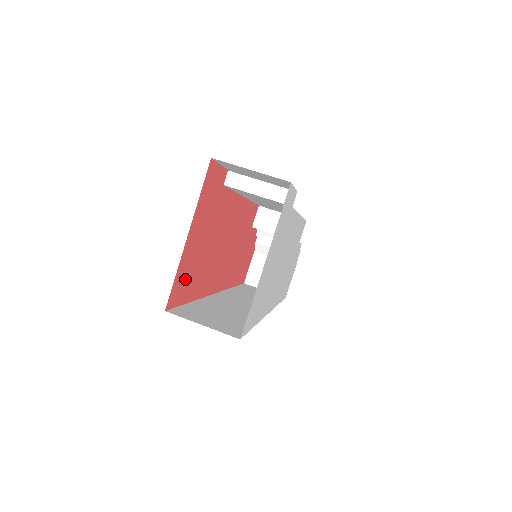
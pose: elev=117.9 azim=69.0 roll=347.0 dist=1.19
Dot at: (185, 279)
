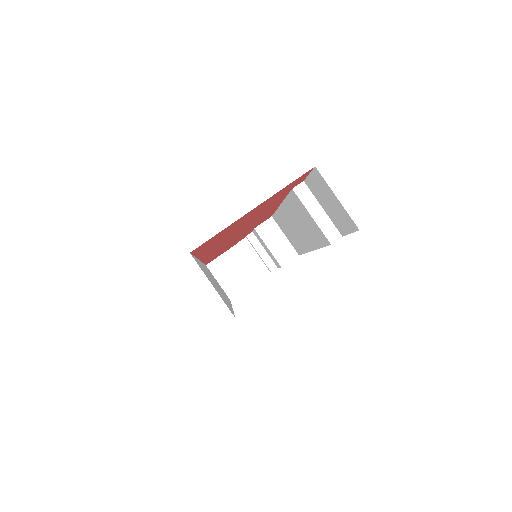
Dot at: (216, 238)
